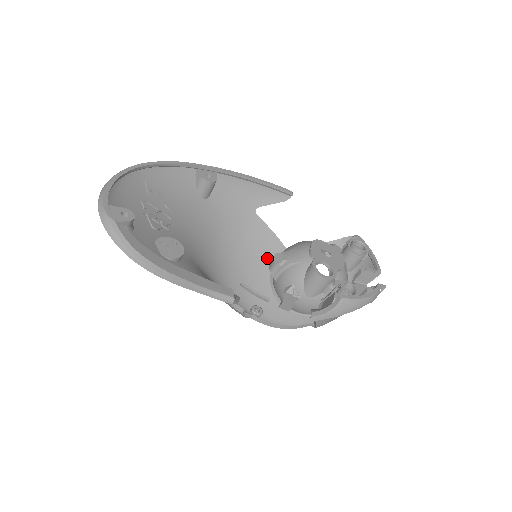
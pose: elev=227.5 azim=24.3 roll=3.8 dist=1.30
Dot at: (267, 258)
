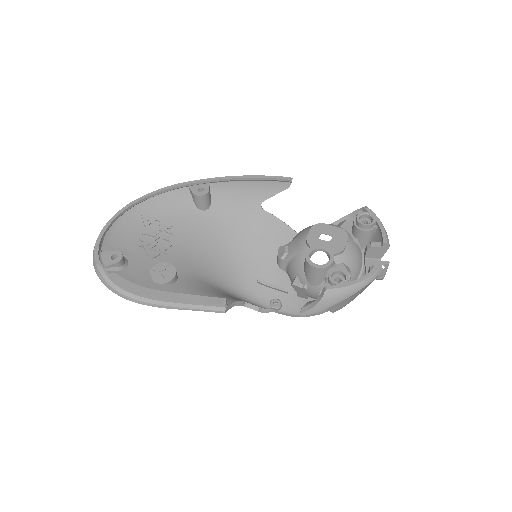
Dot at: occluded
